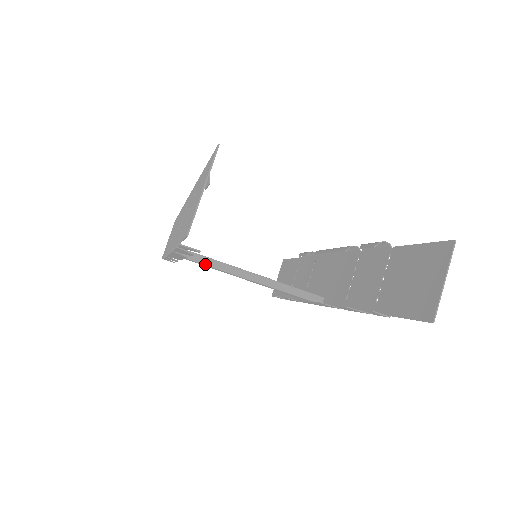
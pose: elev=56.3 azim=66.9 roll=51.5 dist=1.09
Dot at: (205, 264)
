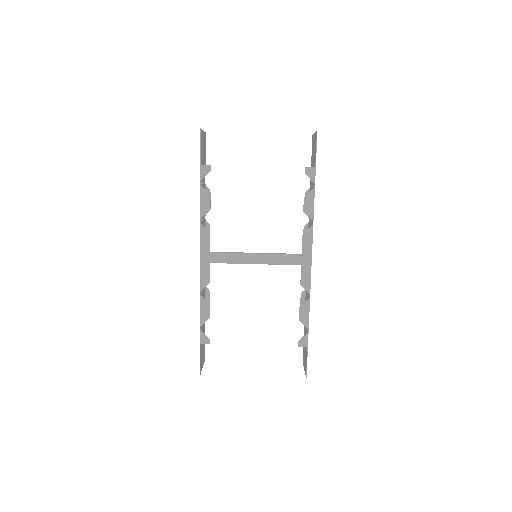
Dot at: (224, 253)
